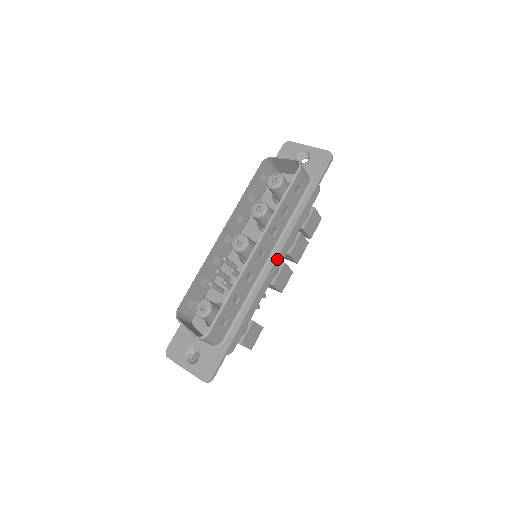
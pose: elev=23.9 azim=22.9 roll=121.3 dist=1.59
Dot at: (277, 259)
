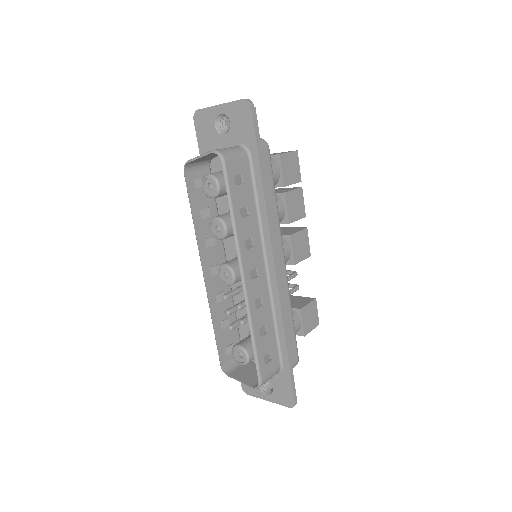
Dot at: (274, 261)
